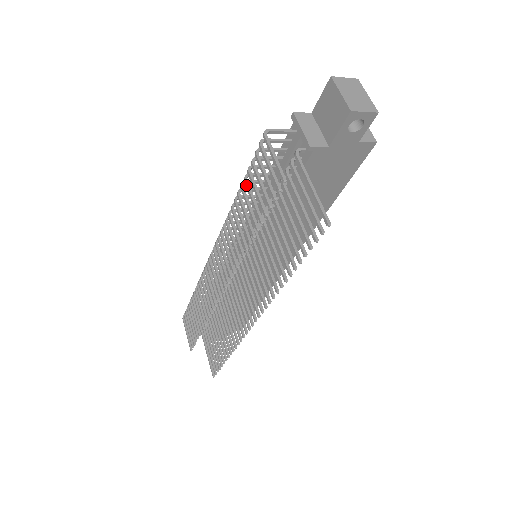
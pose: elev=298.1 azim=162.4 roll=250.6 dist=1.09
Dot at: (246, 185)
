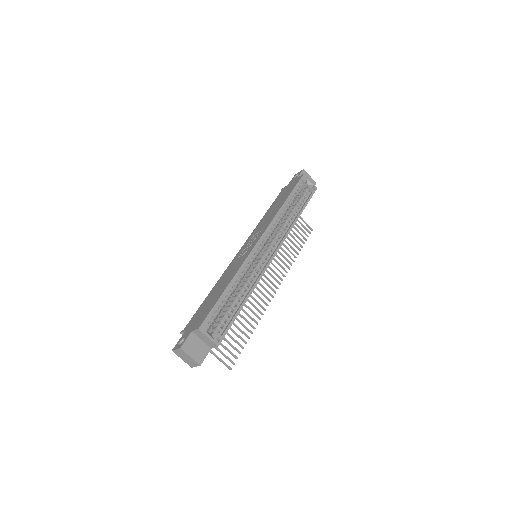
Dot at: occluded
